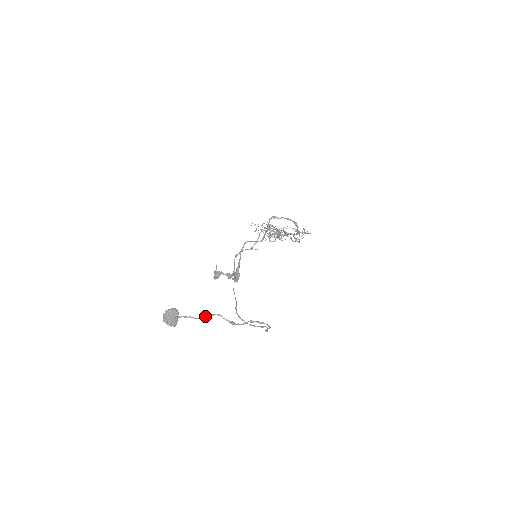
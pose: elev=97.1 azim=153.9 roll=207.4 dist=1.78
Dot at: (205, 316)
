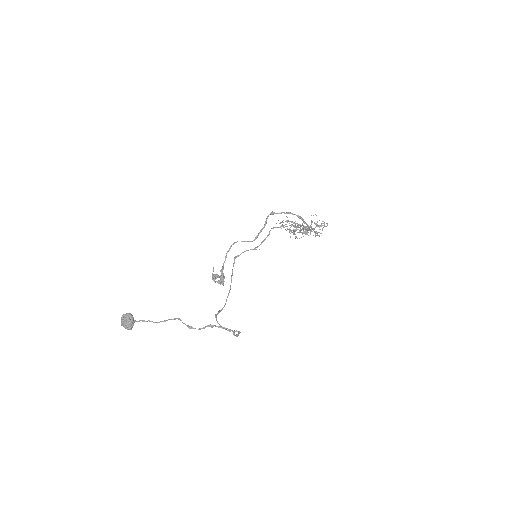
Dot at: (166, 320)
